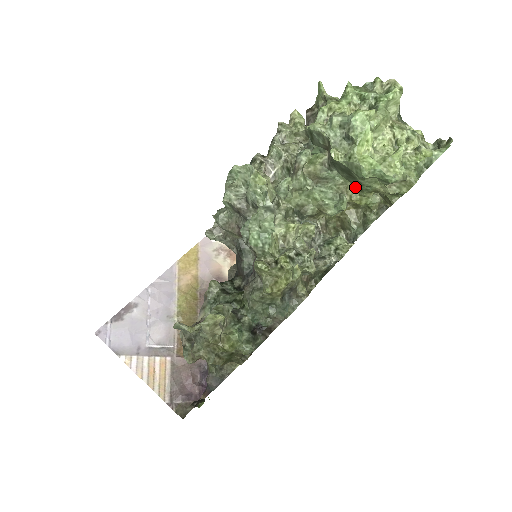
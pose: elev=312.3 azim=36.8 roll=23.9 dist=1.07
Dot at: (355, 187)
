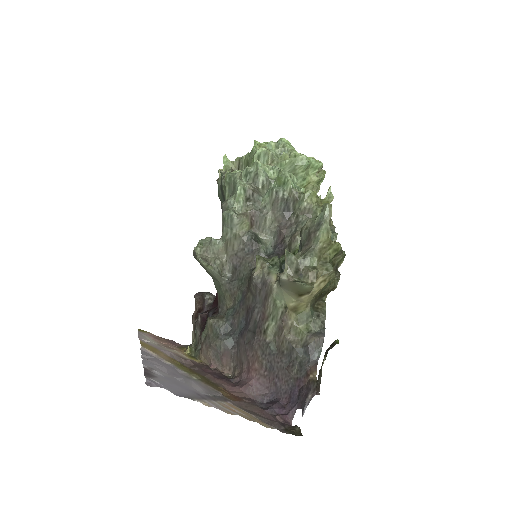
Dot at: occluded
